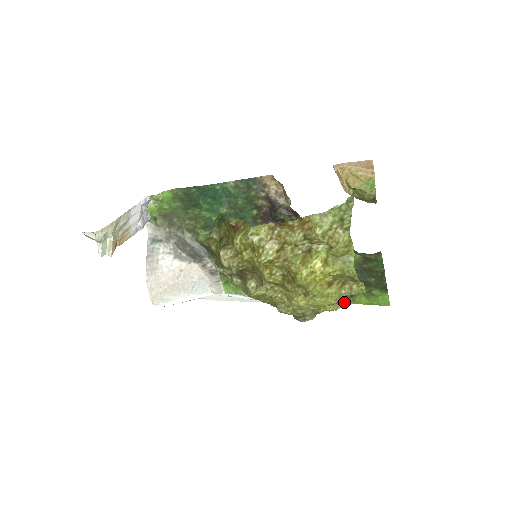
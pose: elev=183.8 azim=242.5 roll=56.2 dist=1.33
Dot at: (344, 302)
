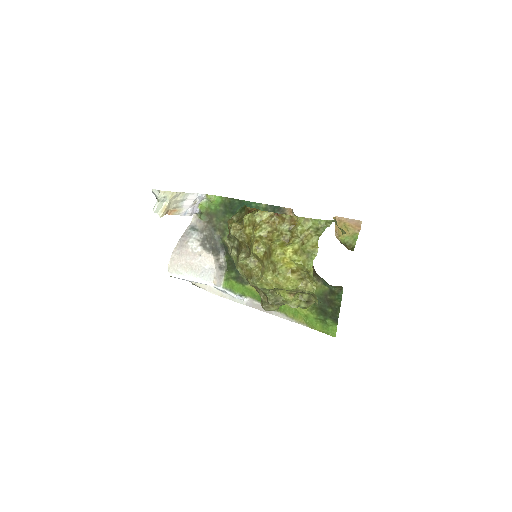
Dot at: (300, 305)
